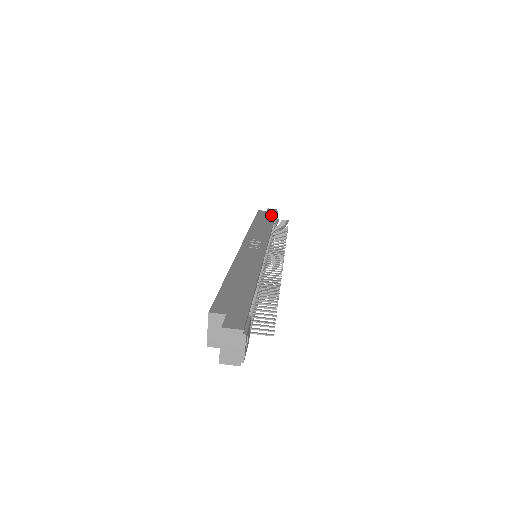
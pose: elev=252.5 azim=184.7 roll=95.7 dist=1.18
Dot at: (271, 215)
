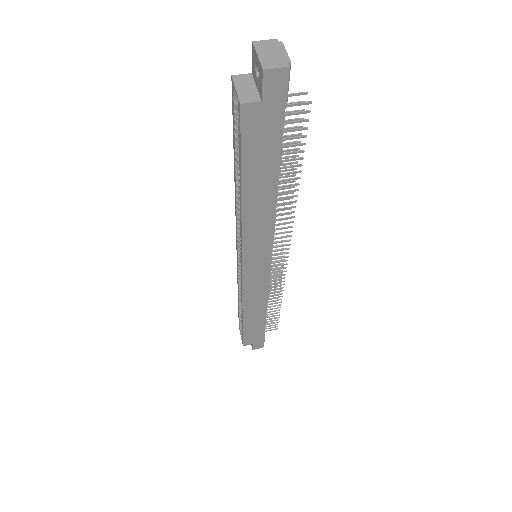
Dot at: occluded
